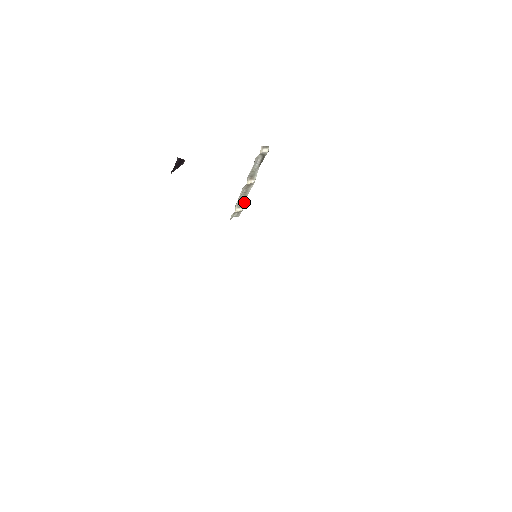
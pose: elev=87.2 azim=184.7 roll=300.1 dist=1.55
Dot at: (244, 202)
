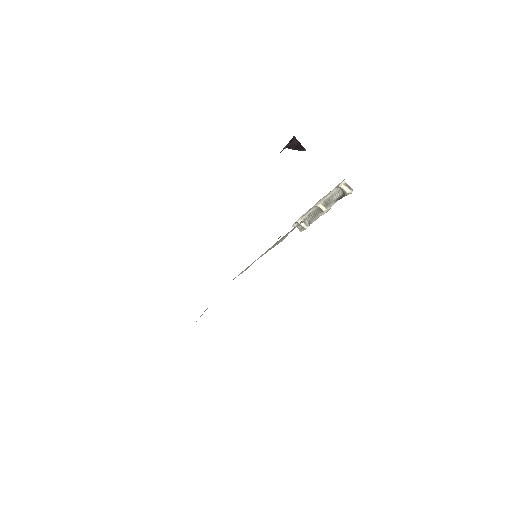
Dot at: (311, 223)
